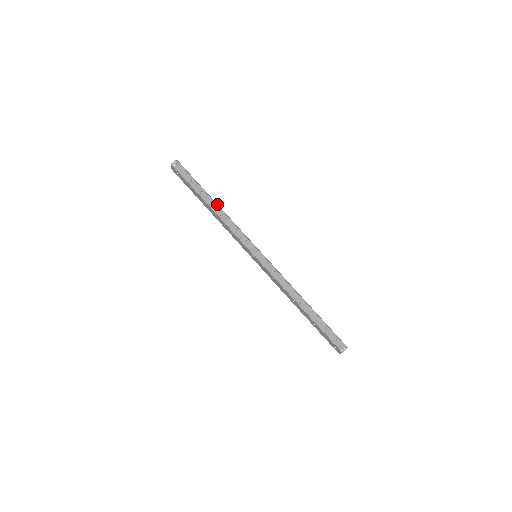
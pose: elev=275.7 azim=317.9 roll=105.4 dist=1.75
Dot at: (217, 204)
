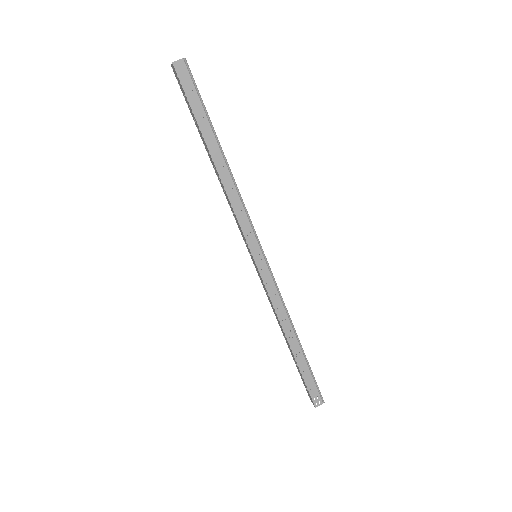
Dot at: (226, 161)
